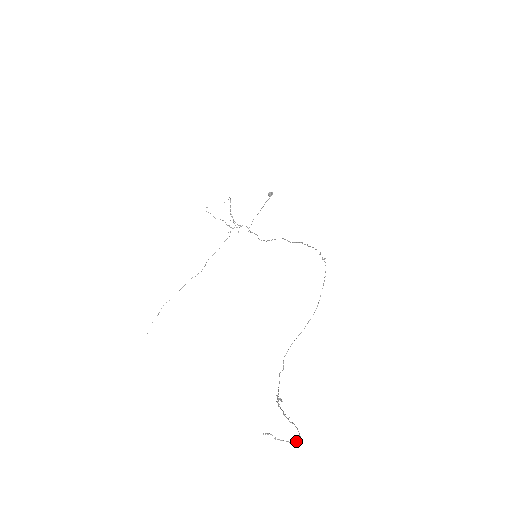
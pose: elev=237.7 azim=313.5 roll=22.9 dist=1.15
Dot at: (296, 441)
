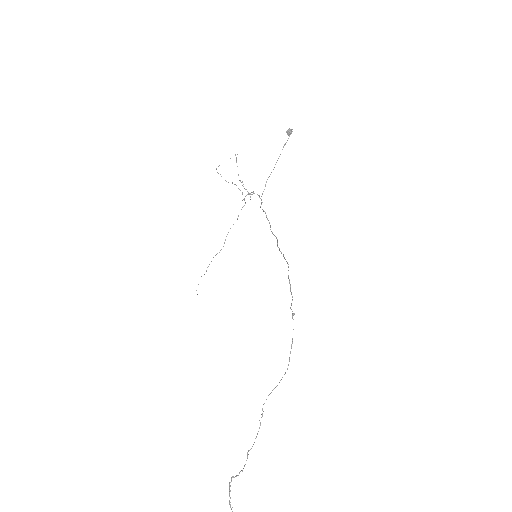
Dot at: out of frame
